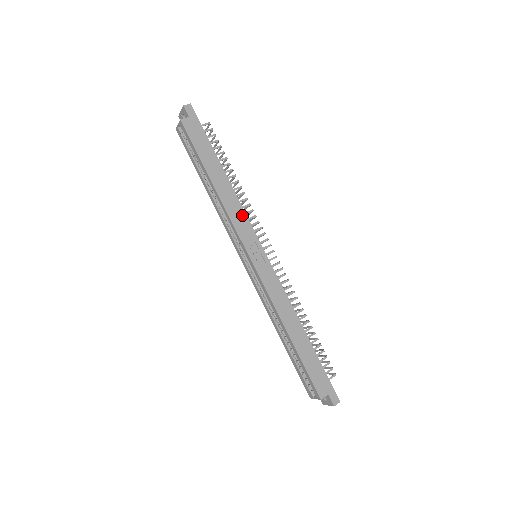
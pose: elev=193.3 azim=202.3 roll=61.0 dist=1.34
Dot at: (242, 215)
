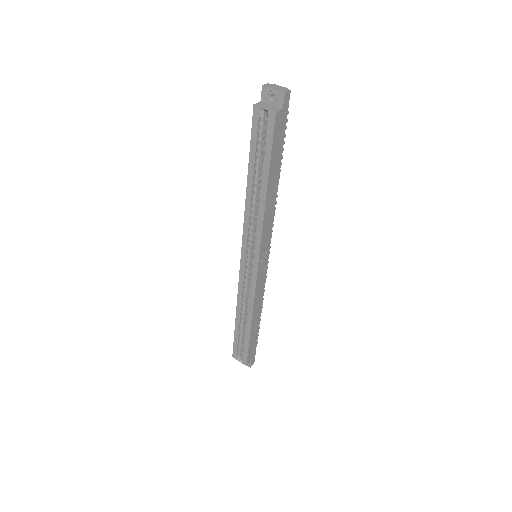
Dot at: (270, 225)
